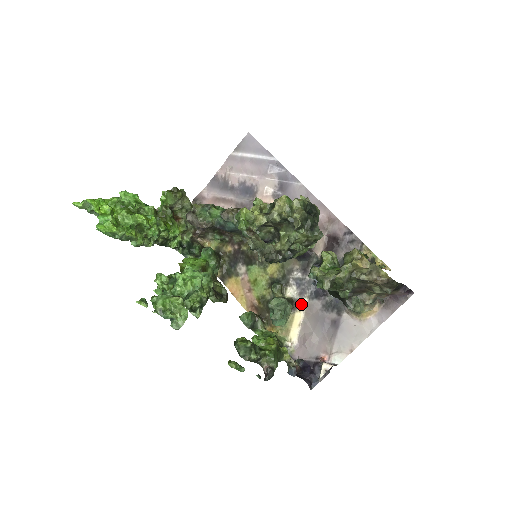
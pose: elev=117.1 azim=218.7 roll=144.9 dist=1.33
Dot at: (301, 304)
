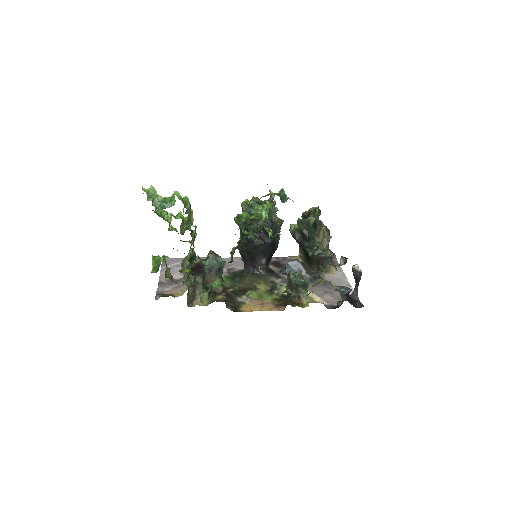
Dot at: occluded
